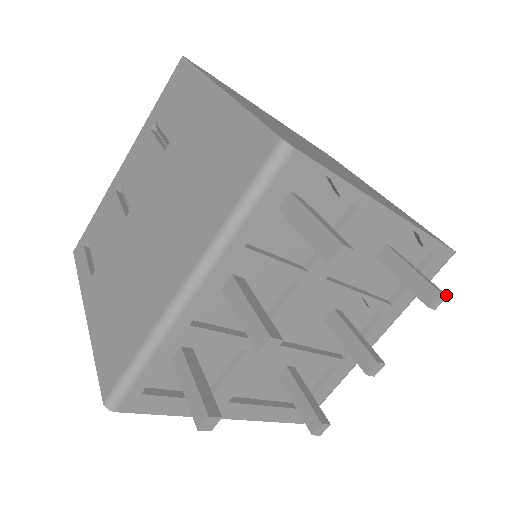
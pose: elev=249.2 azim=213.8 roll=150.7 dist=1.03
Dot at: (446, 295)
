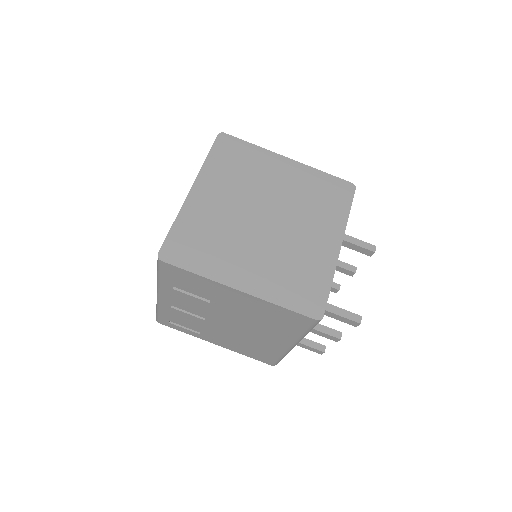
Dot at: occluded
